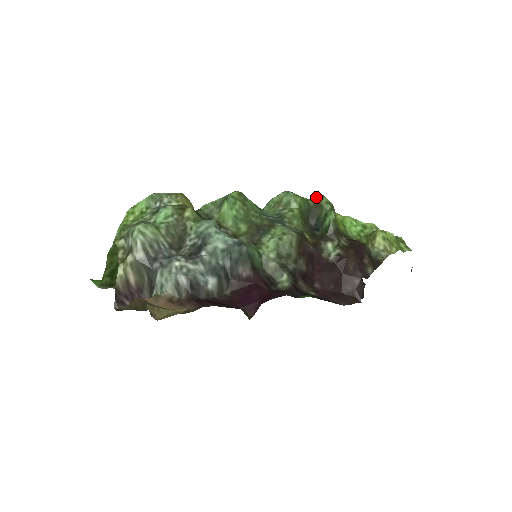
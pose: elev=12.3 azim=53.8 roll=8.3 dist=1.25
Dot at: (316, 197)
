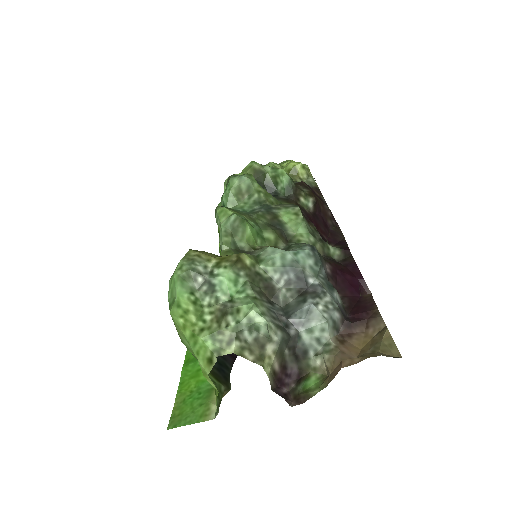
Dot at: (249, 166)
